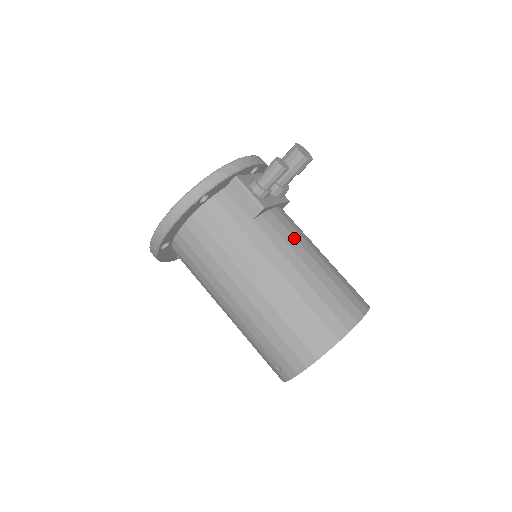
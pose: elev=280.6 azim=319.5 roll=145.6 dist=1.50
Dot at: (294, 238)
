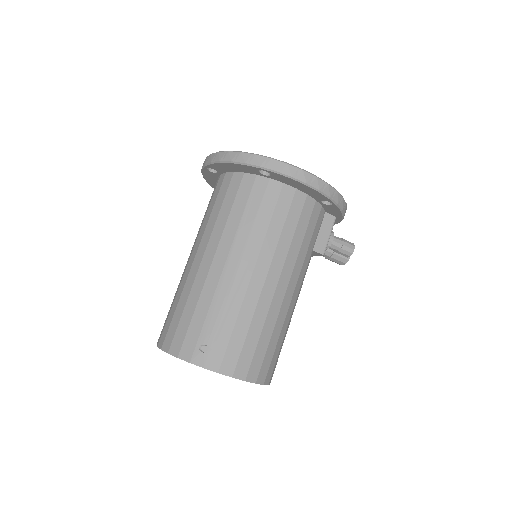
Dot at: occluded
